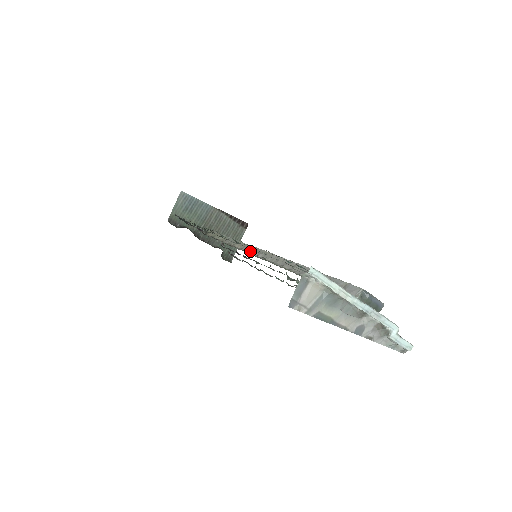
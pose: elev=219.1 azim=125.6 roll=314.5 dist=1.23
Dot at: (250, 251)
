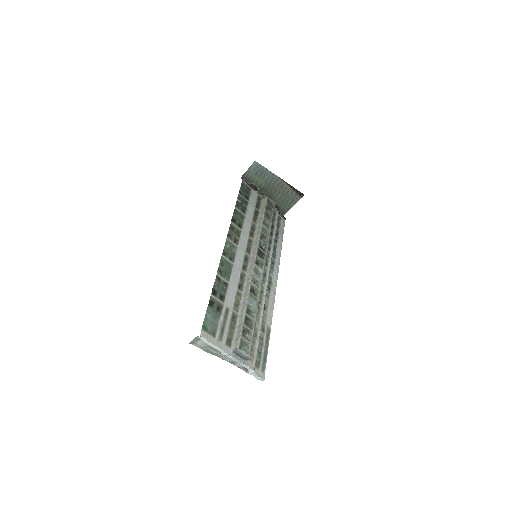
Dot at: (252, 253)
